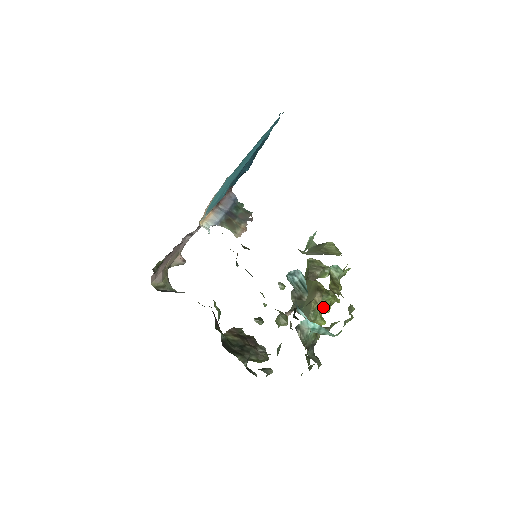
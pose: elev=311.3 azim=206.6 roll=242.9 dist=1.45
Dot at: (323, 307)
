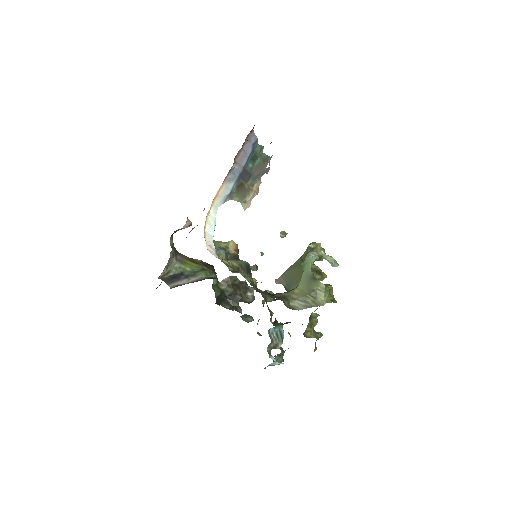
Dot at: occluded
